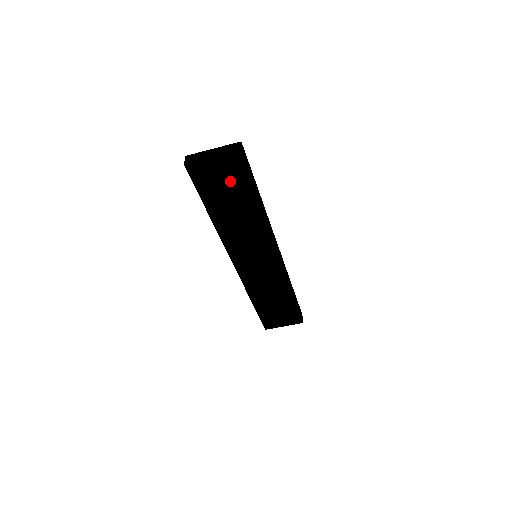
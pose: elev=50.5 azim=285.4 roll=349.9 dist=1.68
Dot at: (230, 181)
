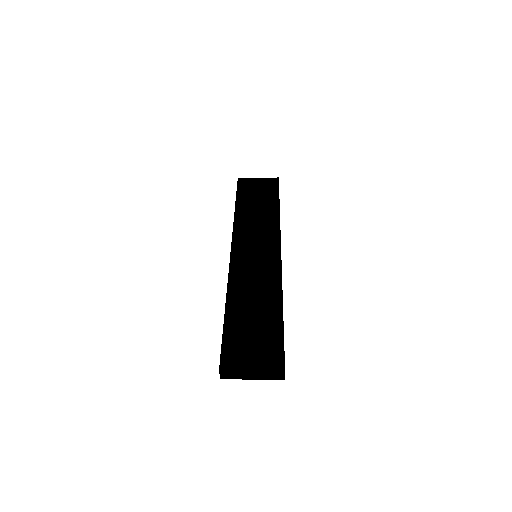
Dot at: occluded
